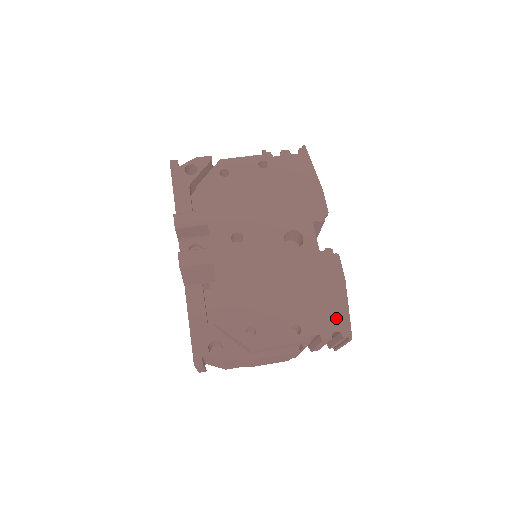
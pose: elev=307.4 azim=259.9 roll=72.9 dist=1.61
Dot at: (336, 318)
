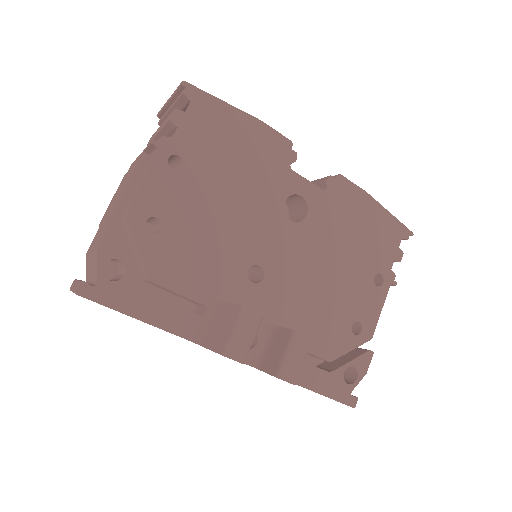
Dot at: (391, 232)
